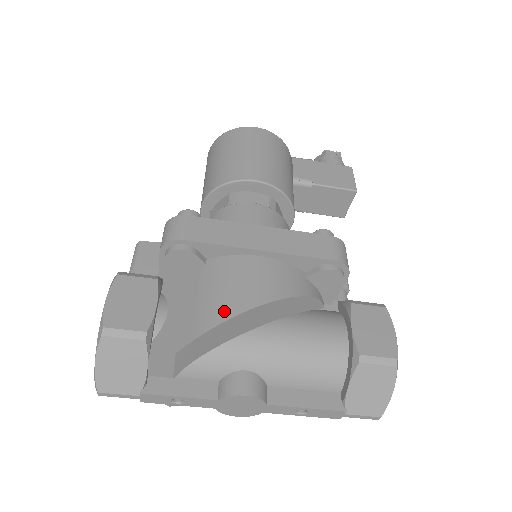
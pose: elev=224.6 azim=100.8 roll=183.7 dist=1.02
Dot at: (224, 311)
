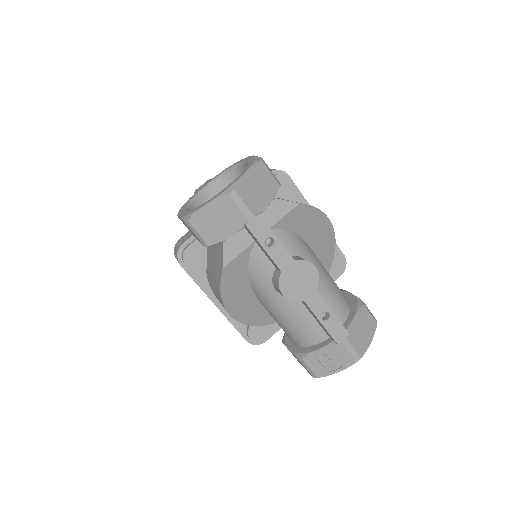
Dot at: occluded
